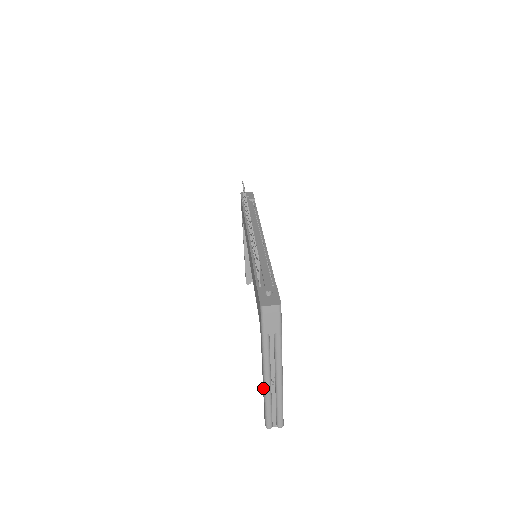
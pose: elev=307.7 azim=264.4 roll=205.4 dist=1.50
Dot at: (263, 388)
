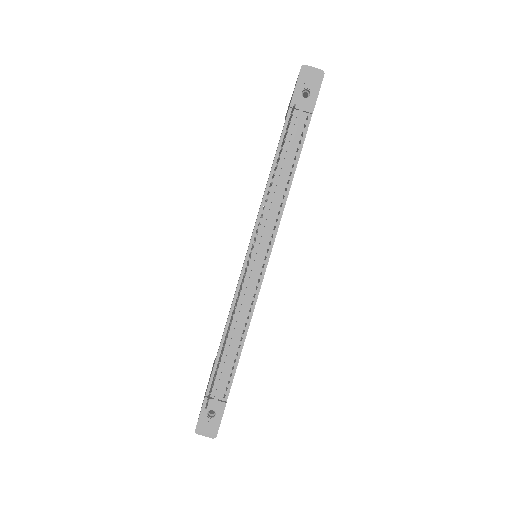
Dot at: occluded
